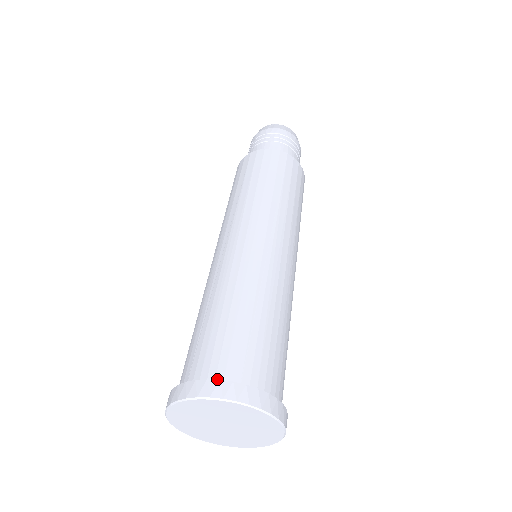
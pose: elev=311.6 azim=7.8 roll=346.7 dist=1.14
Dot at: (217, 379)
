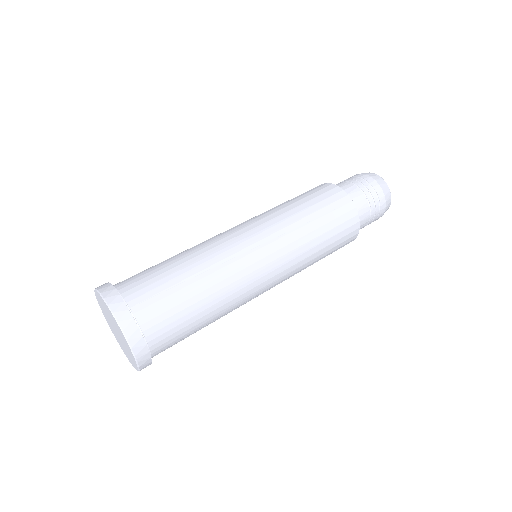
Dot at: (122, 294)
